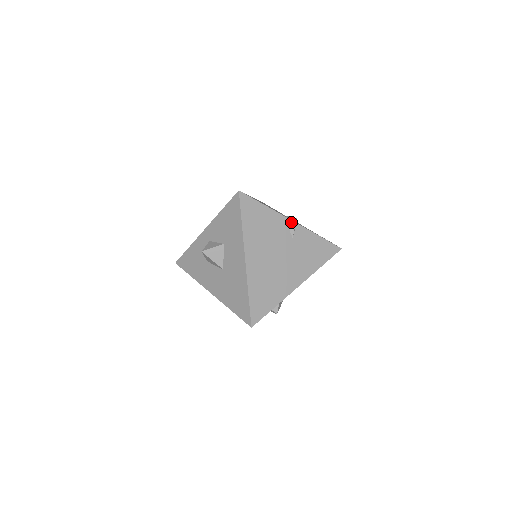
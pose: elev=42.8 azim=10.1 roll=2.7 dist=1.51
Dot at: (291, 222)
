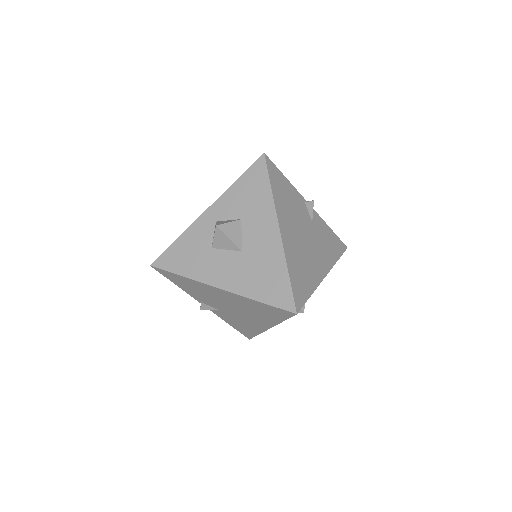
Dot at: (309, 204)
